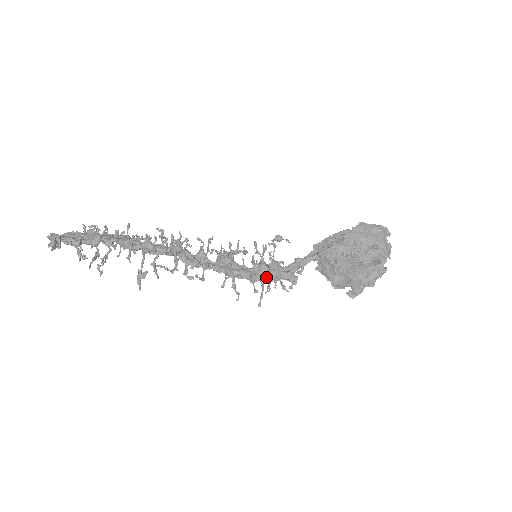
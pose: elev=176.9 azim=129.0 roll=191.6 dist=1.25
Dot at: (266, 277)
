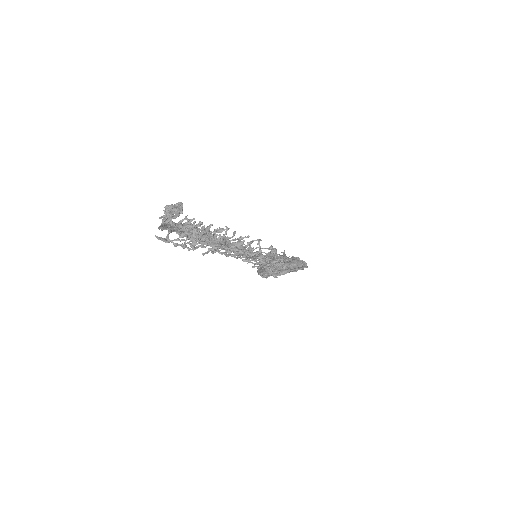
Dot at: (276, 254)
